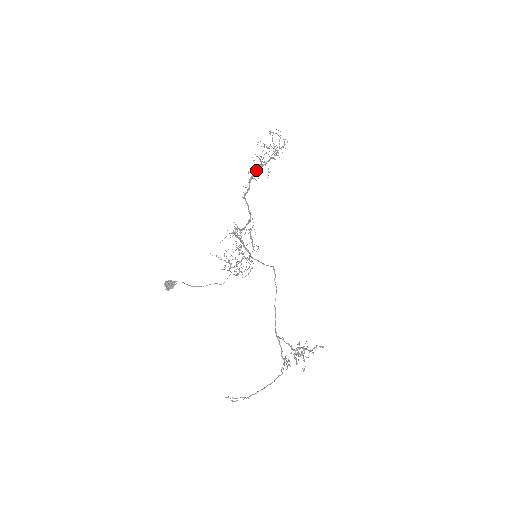
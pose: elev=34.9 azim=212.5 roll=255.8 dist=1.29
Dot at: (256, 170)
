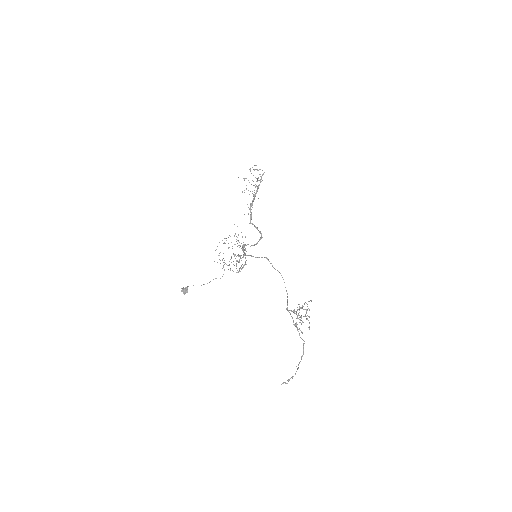
Dot at: (252, 200)
